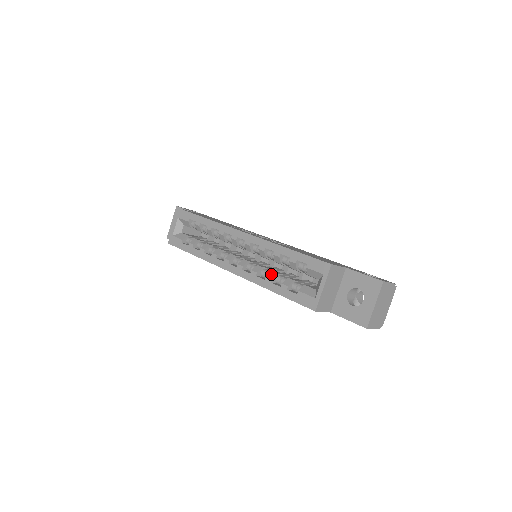
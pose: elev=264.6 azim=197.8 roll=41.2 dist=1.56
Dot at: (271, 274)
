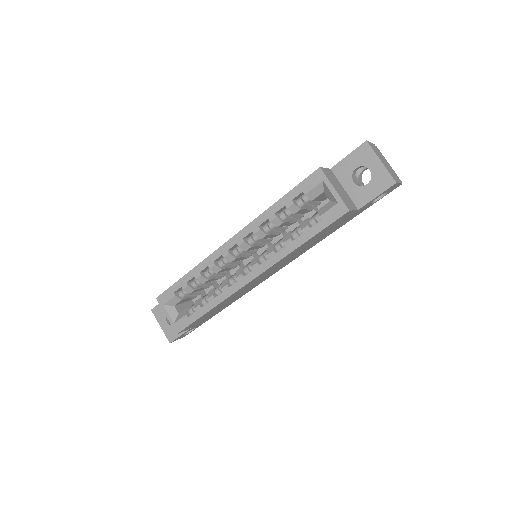
Dot at: (285, 238)
